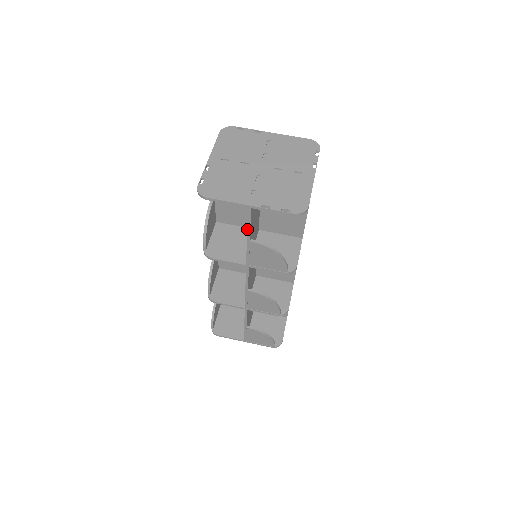
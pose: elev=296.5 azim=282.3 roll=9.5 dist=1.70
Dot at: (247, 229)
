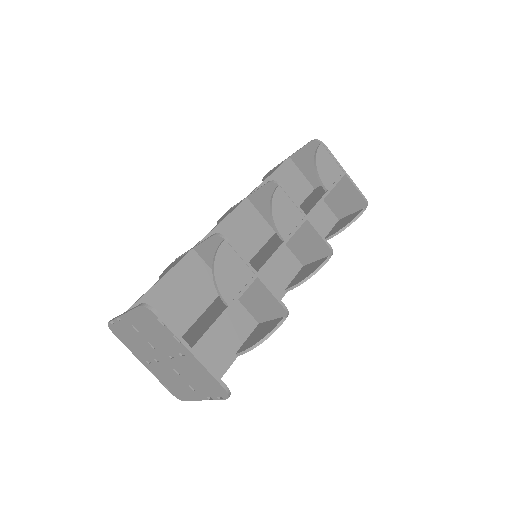
Dot at: occluded
